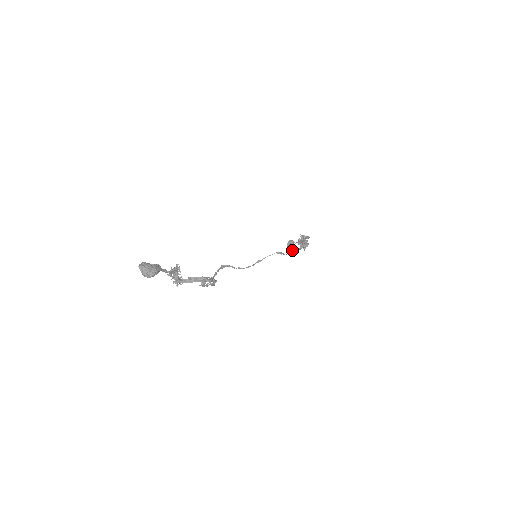
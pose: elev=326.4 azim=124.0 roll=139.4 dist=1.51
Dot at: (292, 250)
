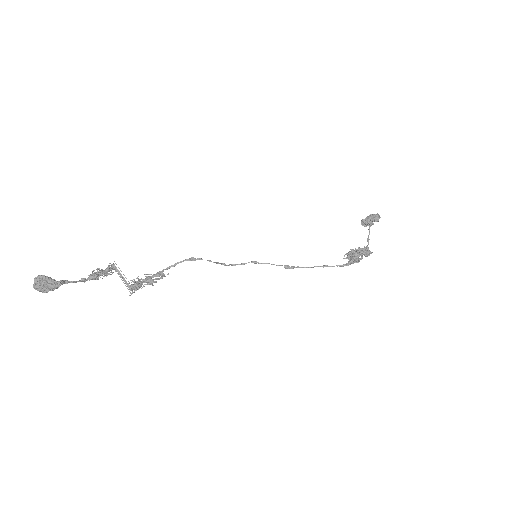
Dot at: occluded
